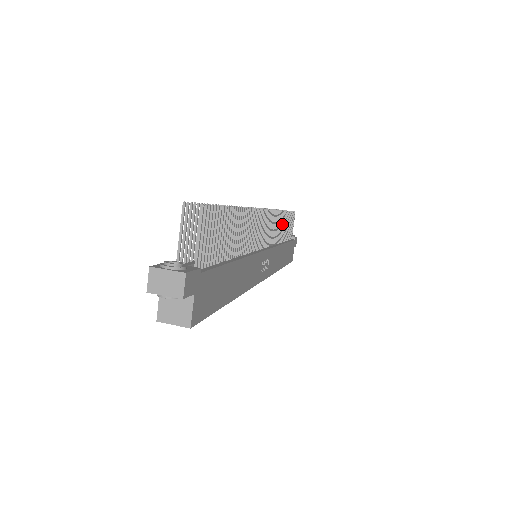
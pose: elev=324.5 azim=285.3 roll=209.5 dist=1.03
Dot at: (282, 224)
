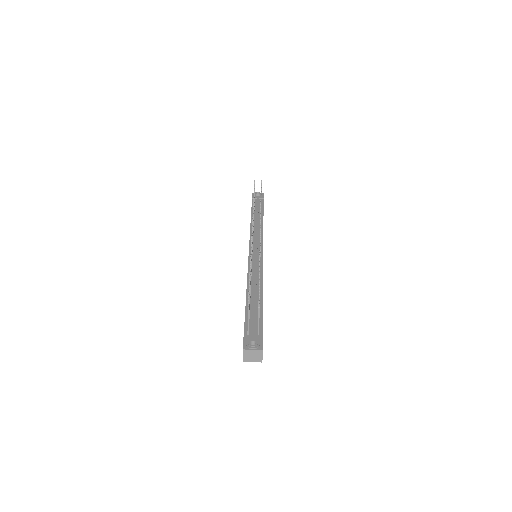
Dot at: occluded
